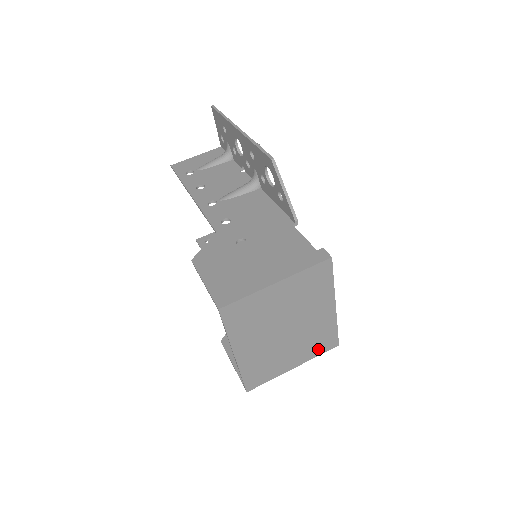
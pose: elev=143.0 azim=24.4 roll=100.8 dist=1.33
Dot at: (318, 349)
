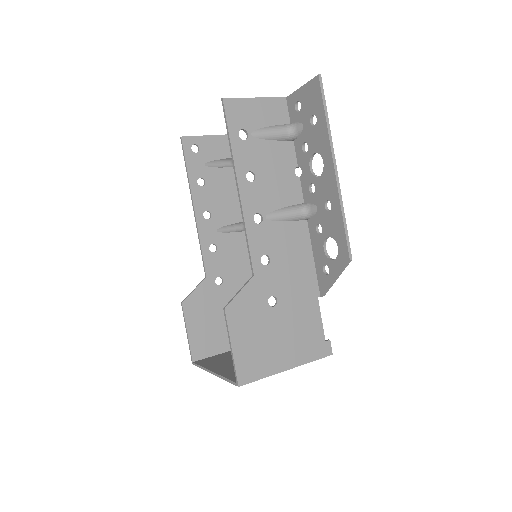
Dot at: occluded
